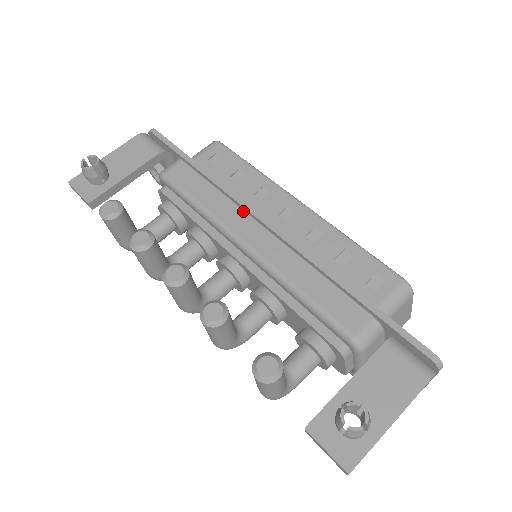
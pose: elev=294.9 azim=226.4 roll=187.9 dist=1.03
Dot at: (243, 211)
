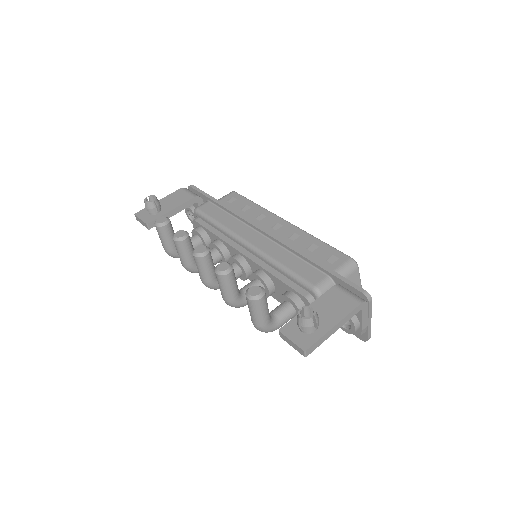
Dot at: (247, 225)
